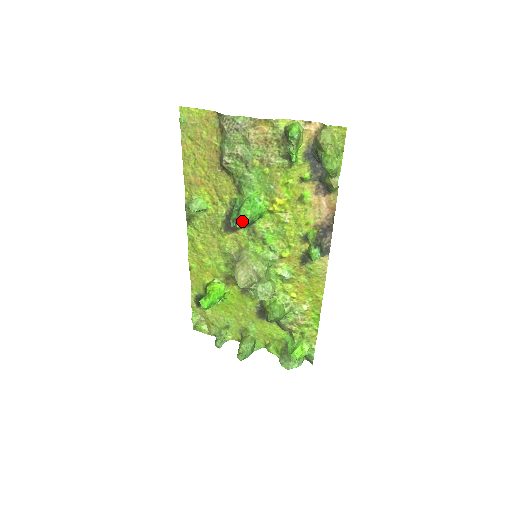
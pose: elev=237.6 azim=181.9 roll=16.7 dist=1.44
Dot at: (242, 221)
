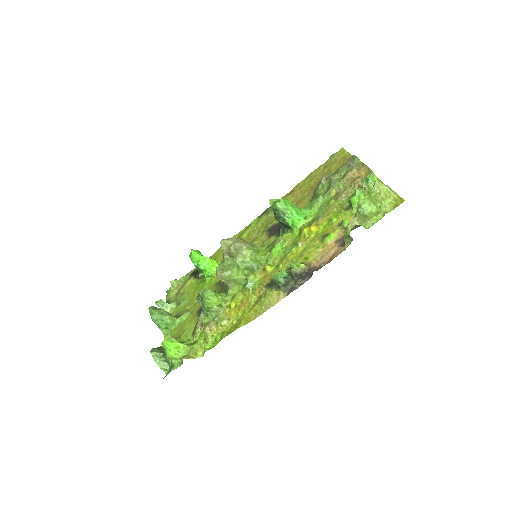
Dot at: (279, 202)
